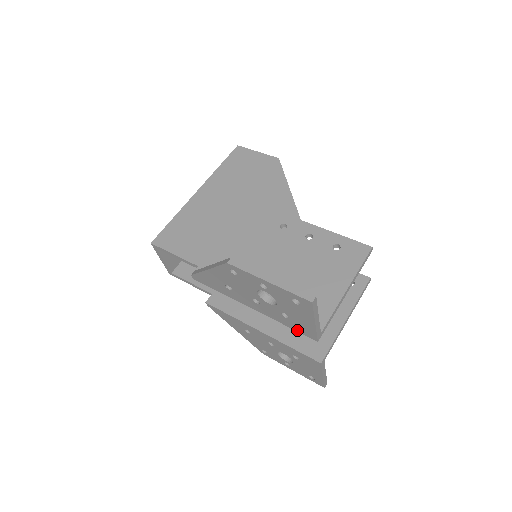
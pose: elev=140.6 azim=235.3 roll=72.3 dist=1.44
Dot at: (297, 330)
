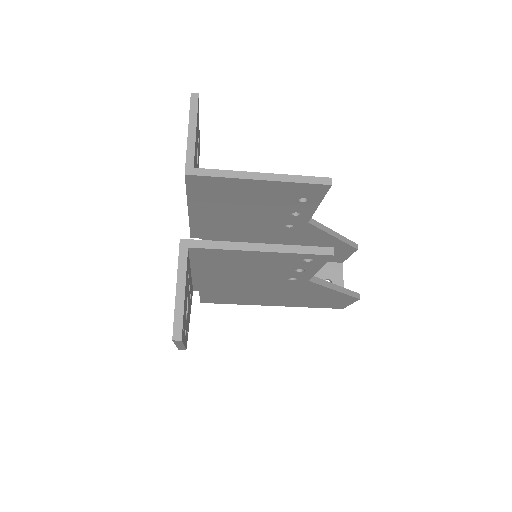
Dot at: (186, 184)
